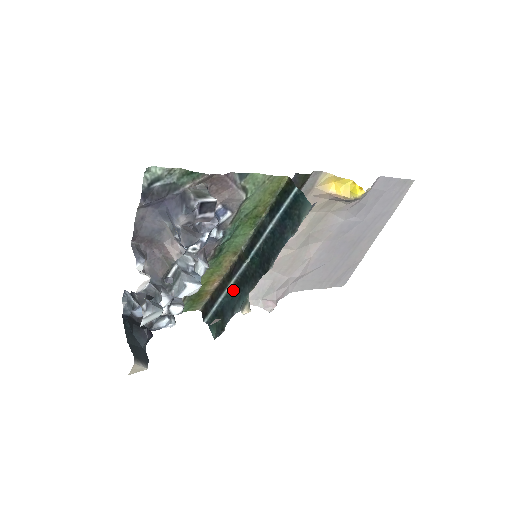
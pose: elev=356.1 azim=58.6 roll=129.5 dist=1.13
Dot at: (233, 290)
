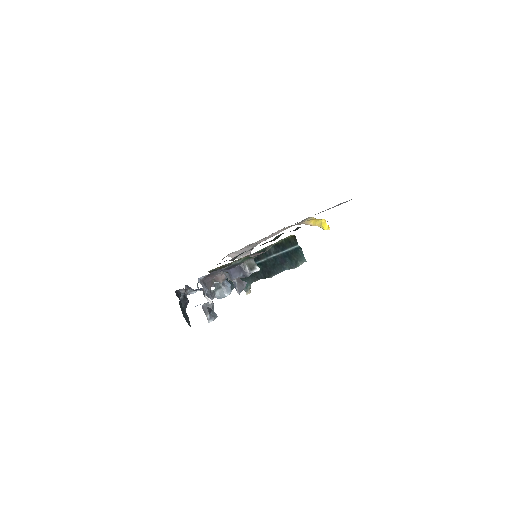
Dot at: occluded
